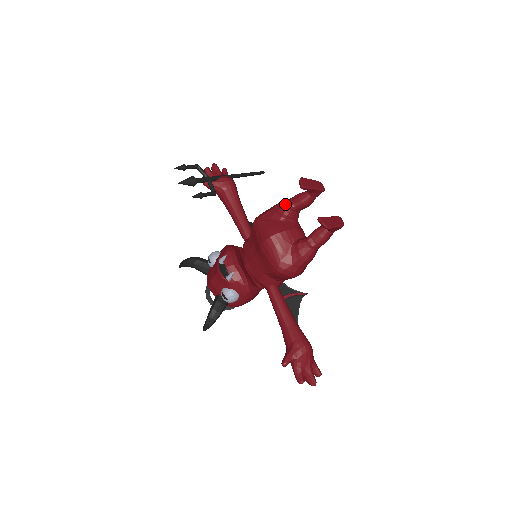
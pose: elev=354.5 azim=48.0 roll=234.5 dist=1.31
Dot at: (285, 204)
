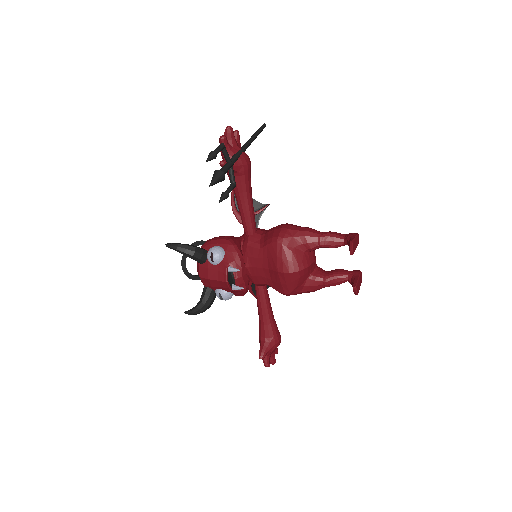
Dot at: (316, 240)
